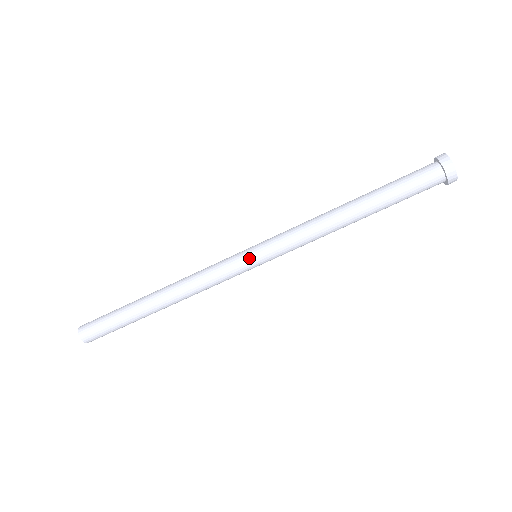
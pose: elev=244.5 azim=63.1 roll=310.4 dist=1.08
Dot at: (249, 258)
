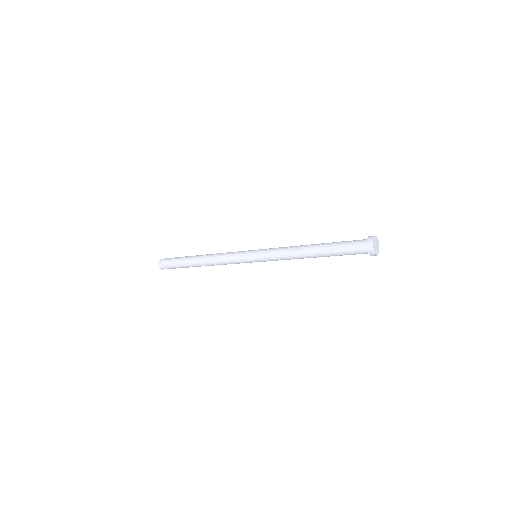
Dot at: occluded
